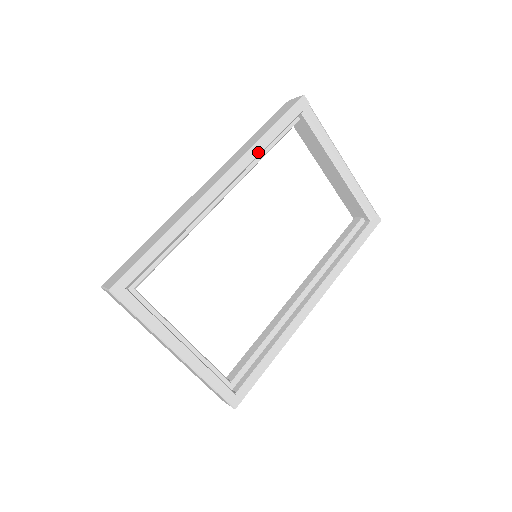
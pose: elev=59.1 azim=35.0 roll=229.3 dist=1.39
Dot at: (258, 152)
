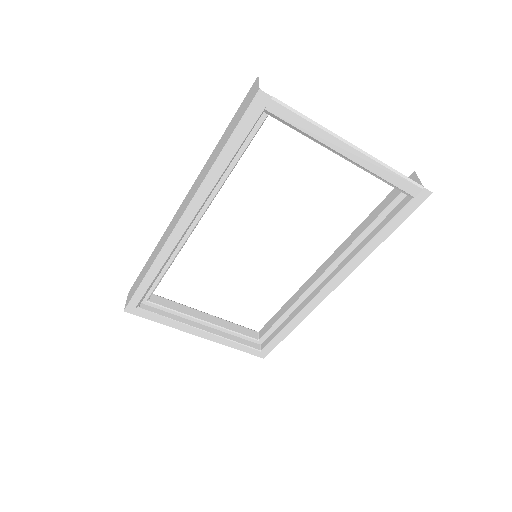
Dot at: (215, 181)
